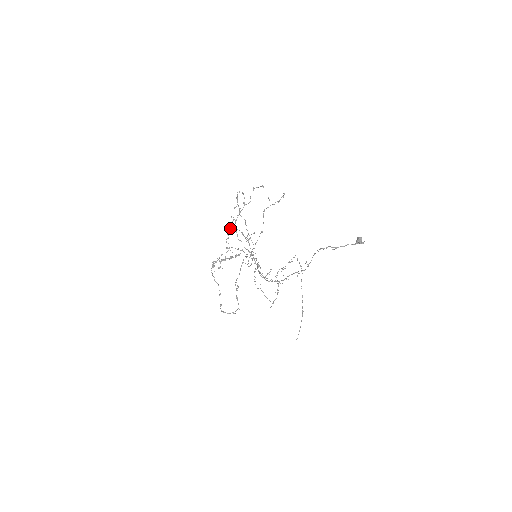
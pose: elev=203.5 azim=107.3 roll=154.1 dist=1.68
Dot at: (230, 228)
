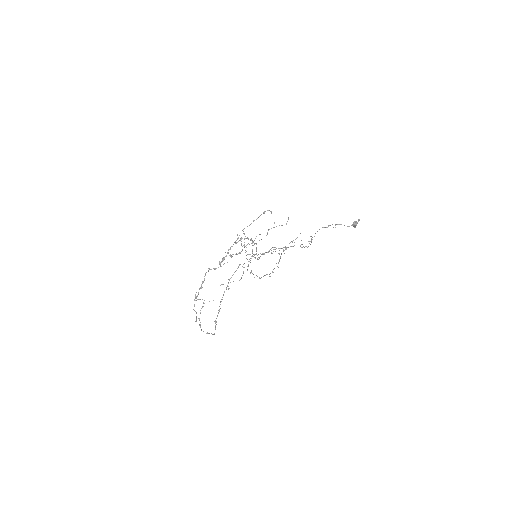
Dot at: (234, 242)
